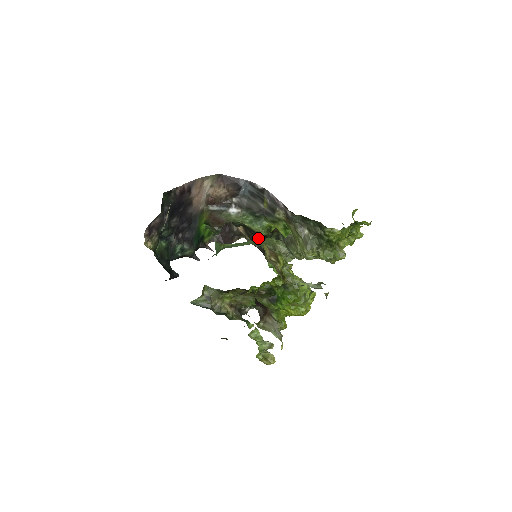
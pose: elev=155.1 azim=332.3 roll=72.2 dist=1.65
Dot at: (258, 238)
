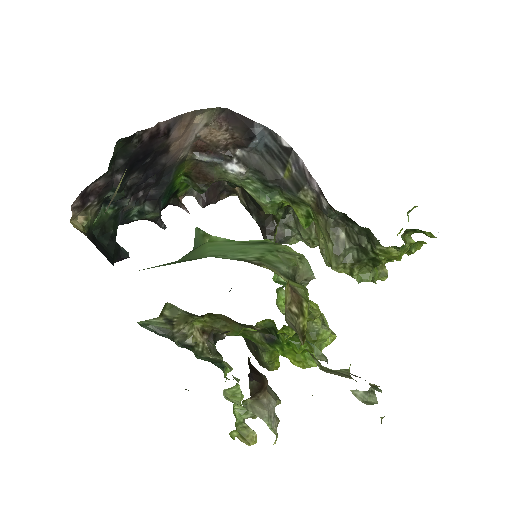
Dot at: (259, 209)
